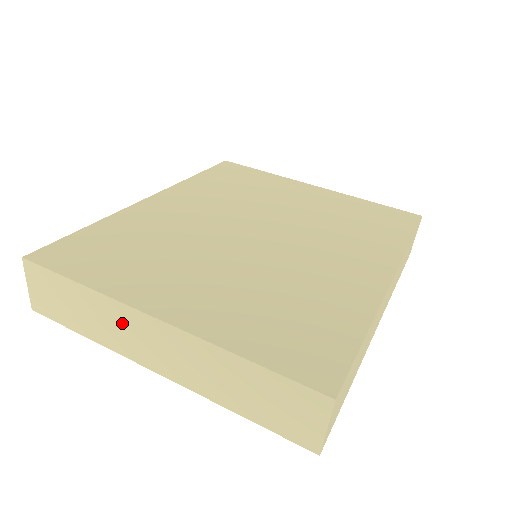
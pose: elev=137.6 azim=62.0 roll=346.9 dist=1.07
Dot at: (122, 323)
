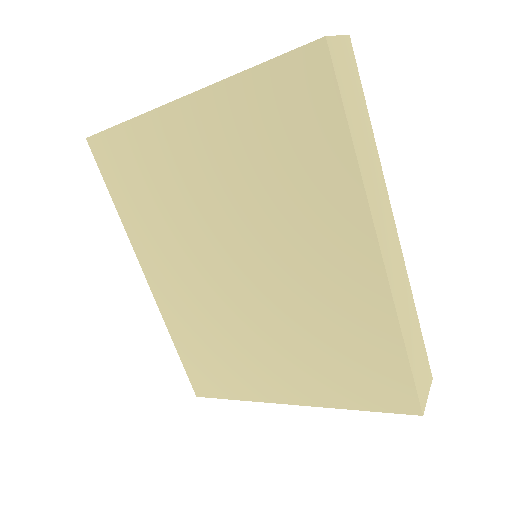
Dot at: occluded
